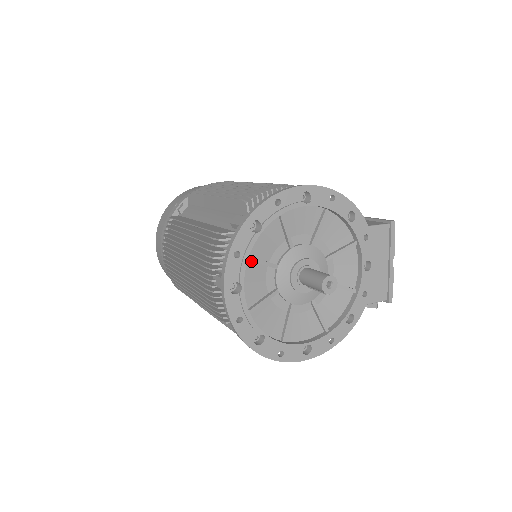
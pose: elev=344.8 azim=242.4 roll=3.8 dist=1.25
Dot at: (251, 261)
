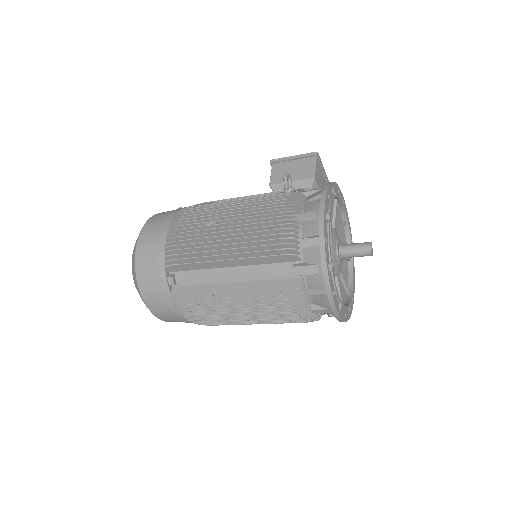
Dot at: occluded
